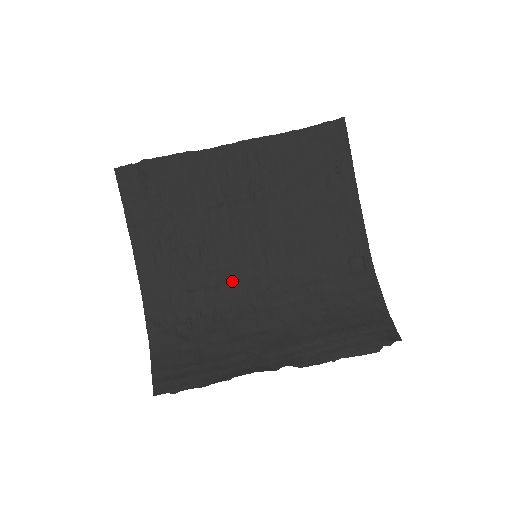
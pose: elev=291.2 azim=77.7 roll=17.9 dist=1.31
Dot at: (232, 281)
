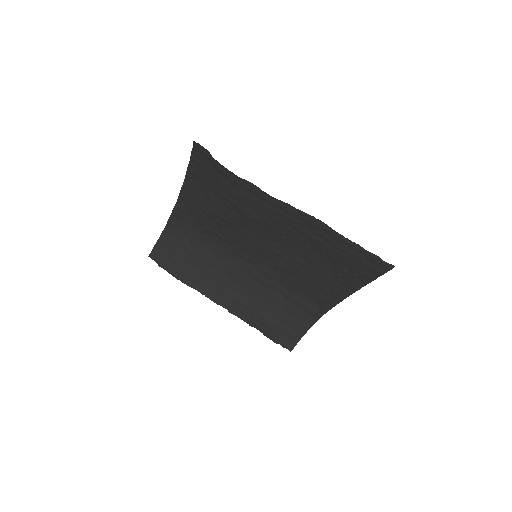
Dot at: (235, 246)
